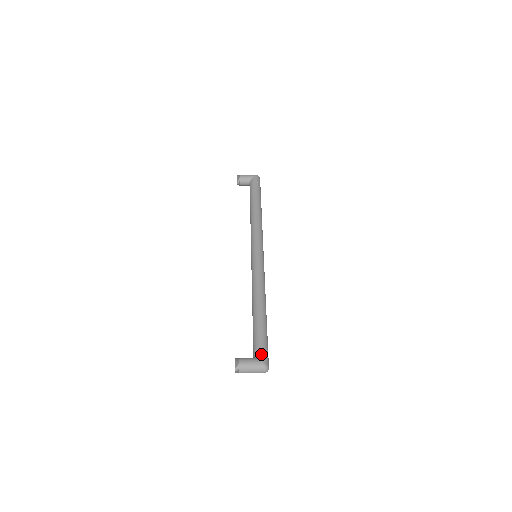
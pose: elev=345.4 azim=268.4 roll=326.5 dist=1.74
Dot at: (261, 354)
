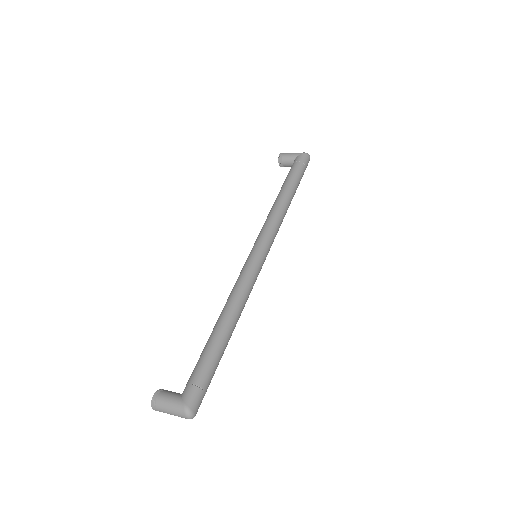
Dot at: (188, 391)
